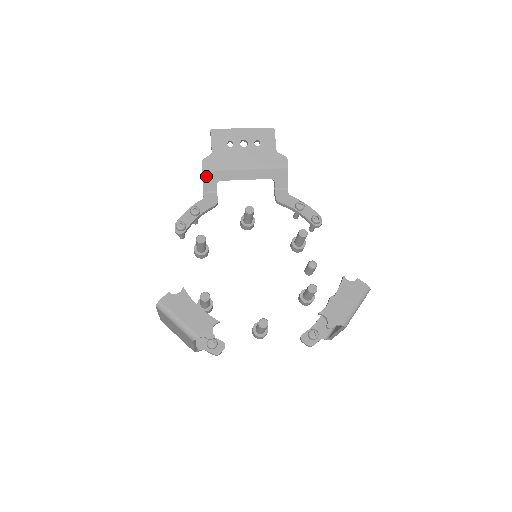
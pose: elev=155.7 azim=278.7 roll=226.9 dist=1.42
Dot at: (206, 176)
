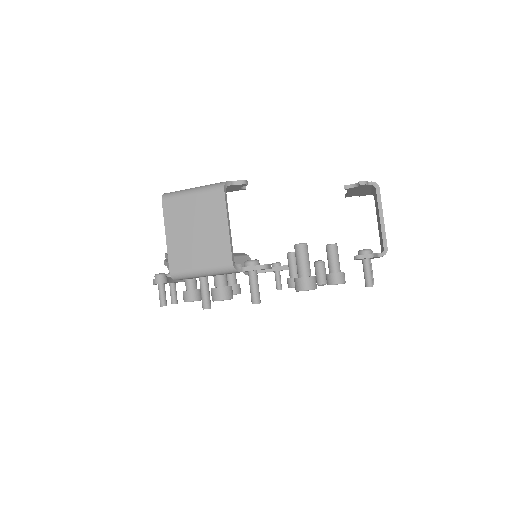
Dot at: occluded
